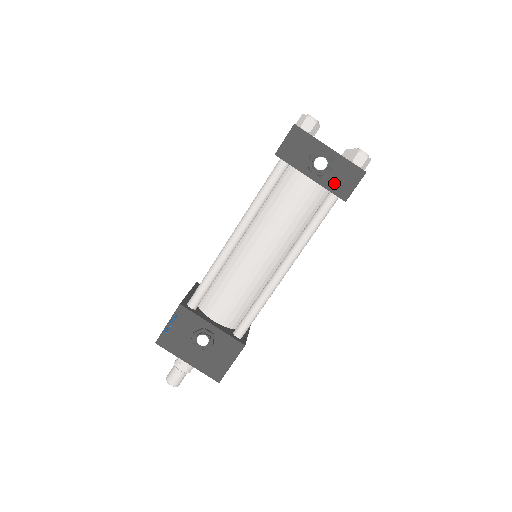
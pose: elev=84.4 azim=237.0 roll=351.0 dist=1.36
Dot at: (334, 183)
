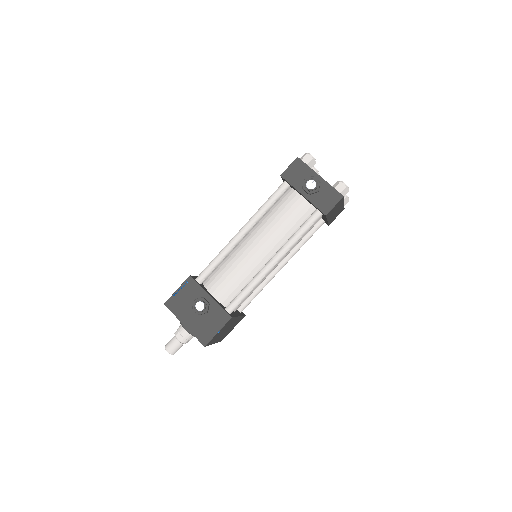
Dot at: (319, 201)
